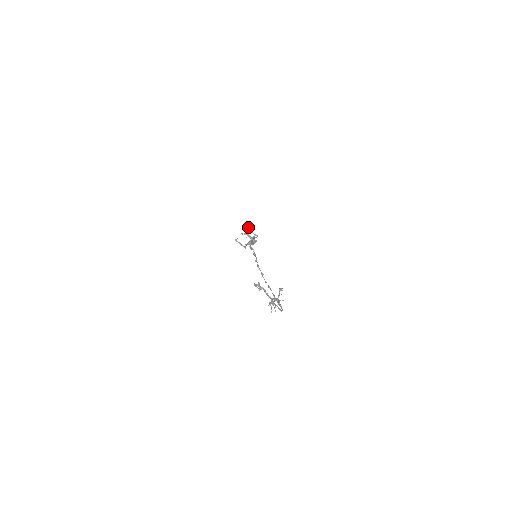
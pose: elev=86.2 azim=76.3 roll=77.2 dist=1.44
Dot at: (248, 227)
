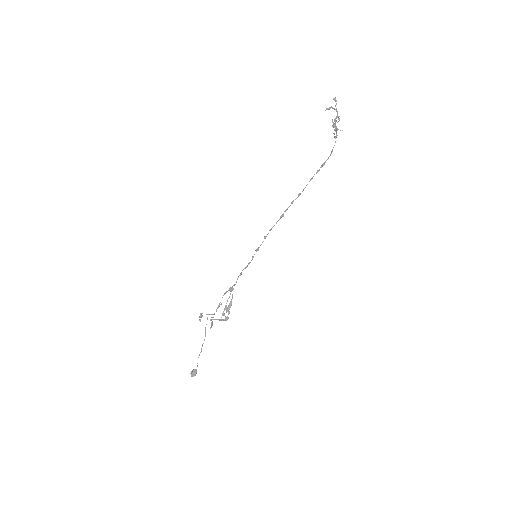
Dot at: occluded
